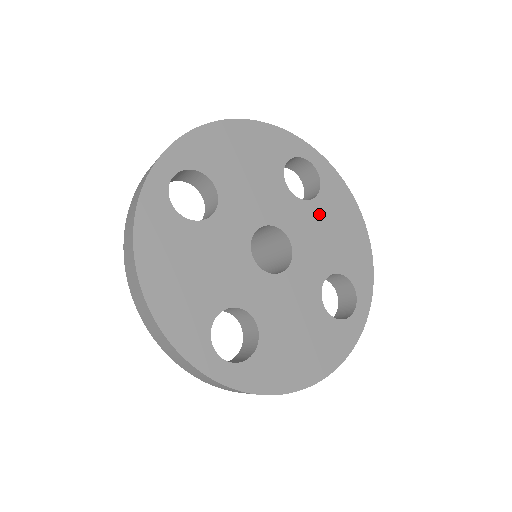
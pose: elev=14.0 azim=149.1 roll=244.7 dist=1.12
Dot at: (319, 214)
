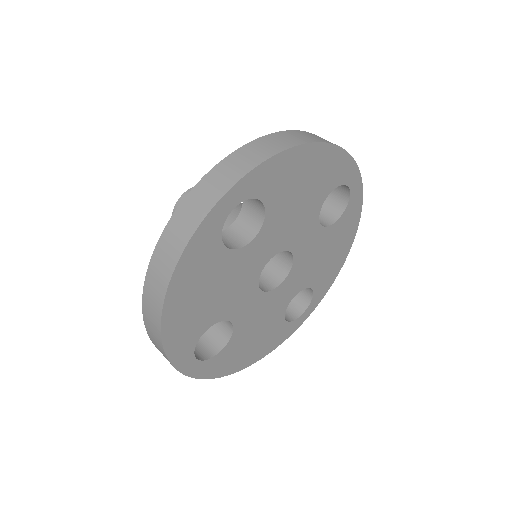
Dot at: (327, 239)
